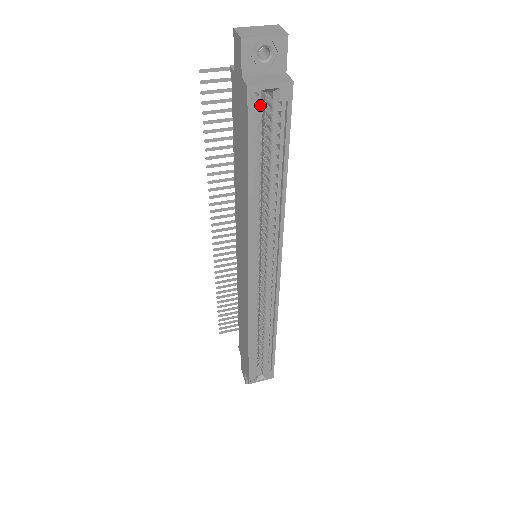
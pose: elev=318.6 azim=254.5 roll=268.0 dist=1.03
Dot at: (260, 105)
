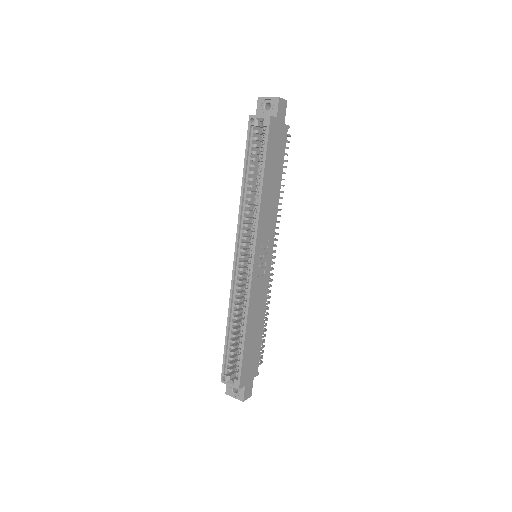
Dot at: (259, 131)
